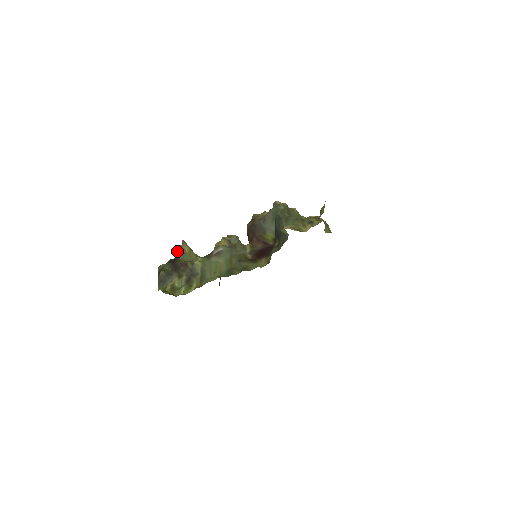
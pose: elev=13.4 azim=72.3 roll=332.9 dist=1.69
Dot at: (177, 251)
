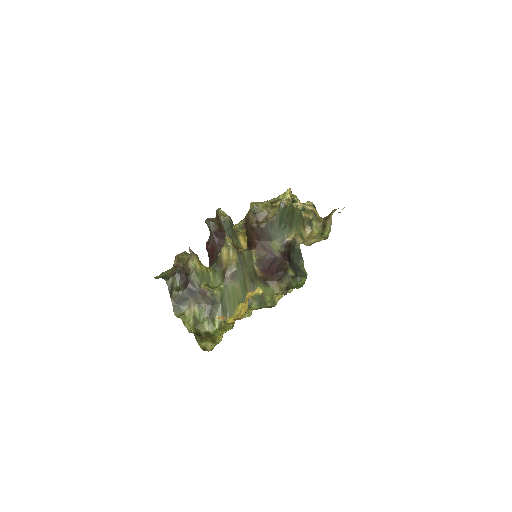
Dot at: (186, 265)
